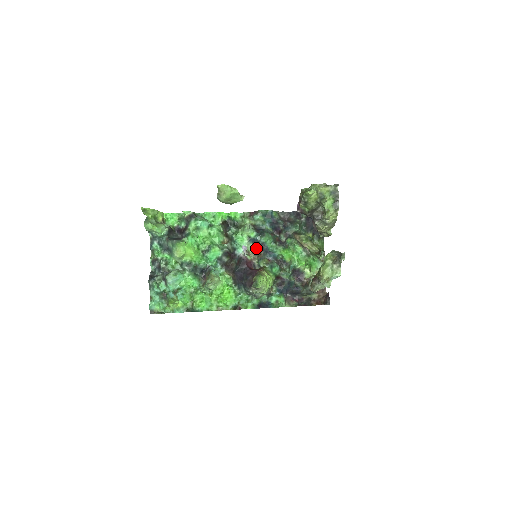
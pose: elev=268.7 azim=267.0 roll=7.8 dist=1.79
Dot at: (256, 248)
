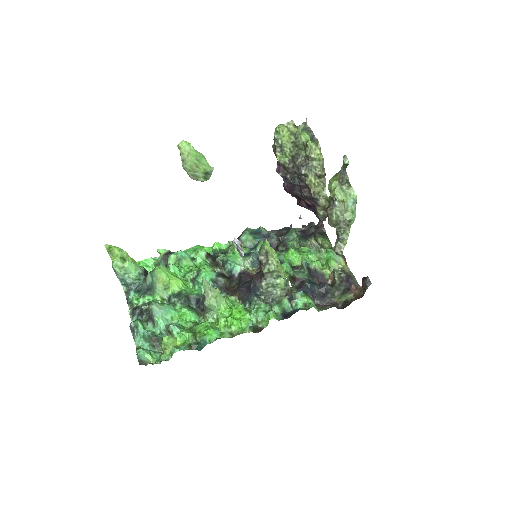
Dot at: (255, 261)
